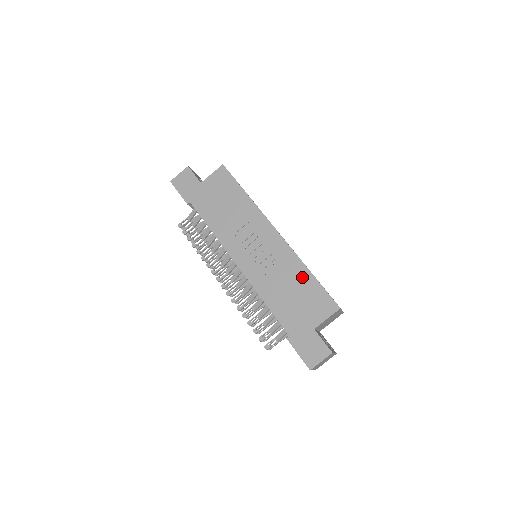
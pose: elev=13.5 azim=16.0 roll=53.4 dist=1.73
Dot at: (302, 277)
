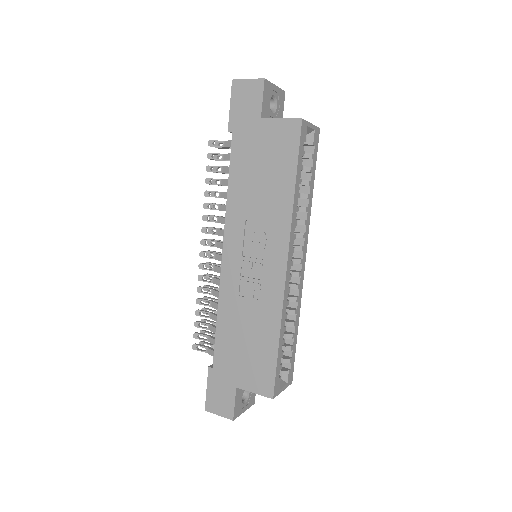
Dot at: (267, 335)
